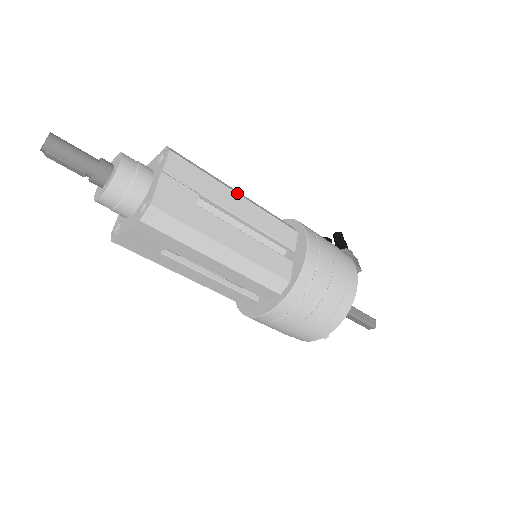
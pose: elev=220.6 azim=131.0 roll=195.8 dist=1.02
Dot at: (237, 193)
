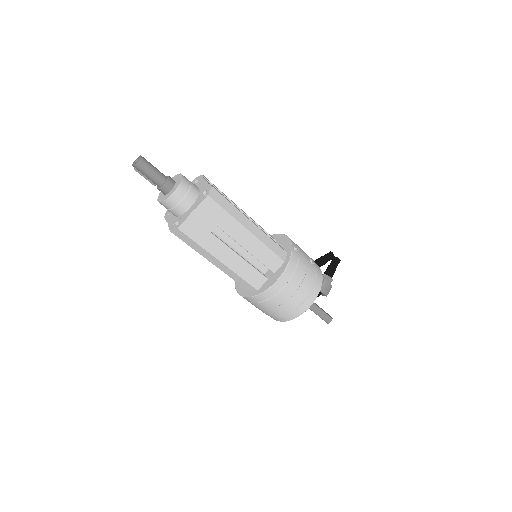
Dot at: (247, 229)
